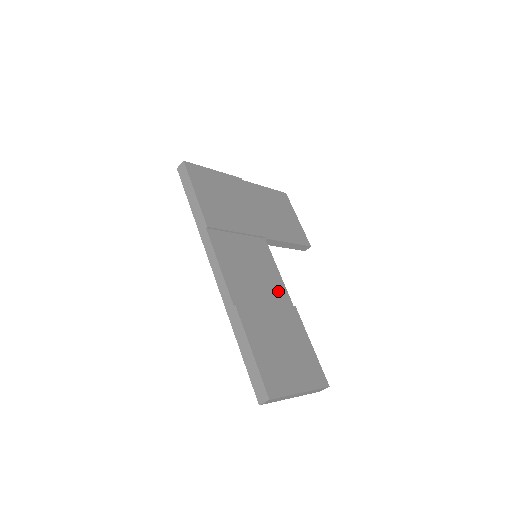
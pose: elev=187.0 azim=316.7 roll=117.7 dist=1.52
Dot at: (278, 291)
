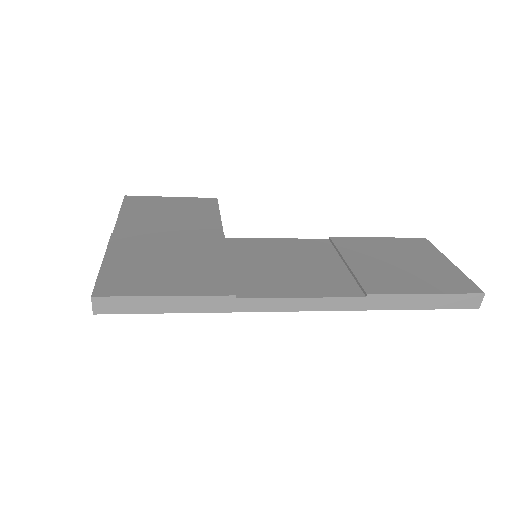
Dot at: (312, 247)
